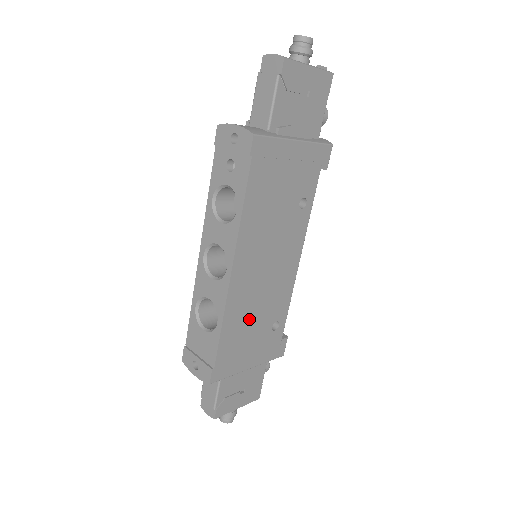
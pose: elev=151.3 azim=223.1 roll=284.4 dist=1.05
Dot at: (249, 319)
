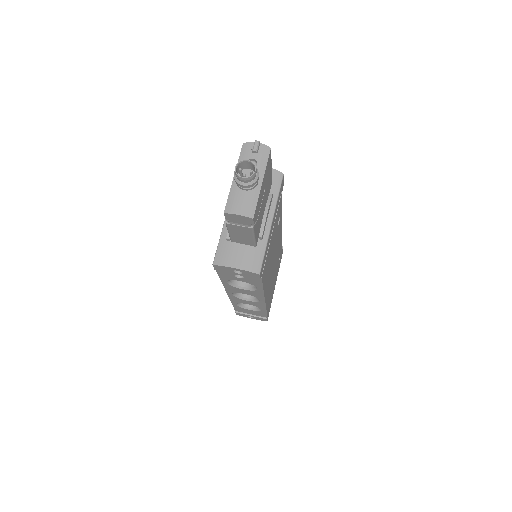
Dot at: (272, 285)
